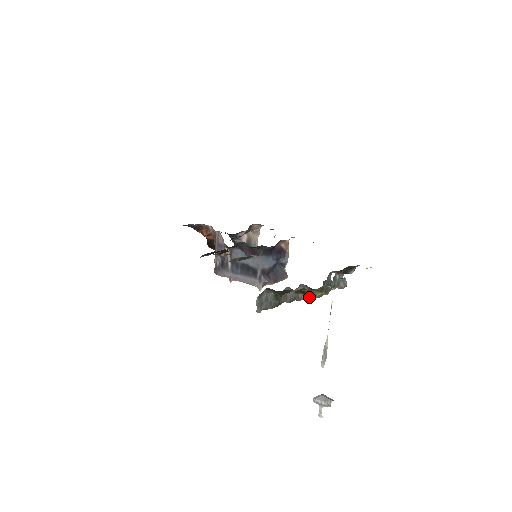
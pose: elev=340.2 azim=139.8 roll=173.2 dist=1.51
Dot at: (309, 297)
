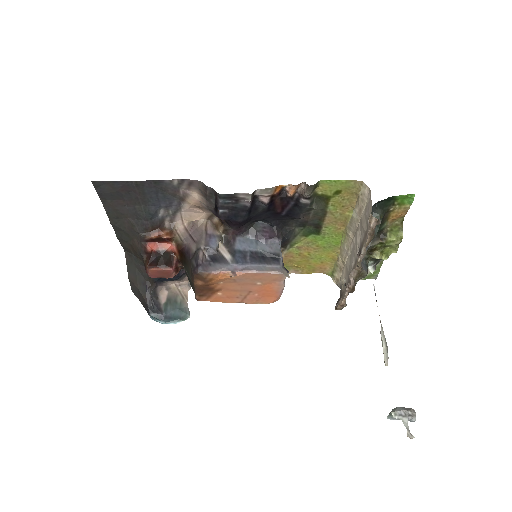
Dot at: (363, 268)
